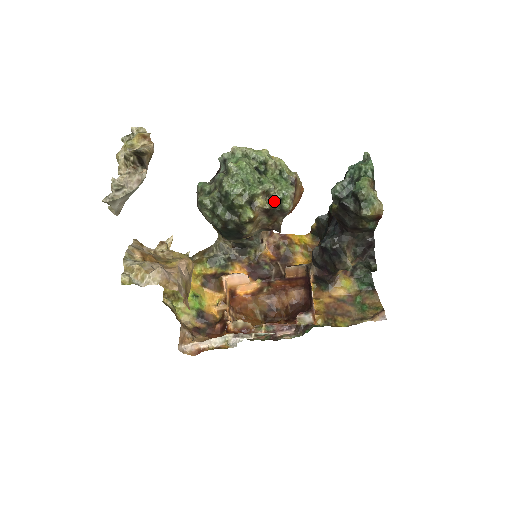
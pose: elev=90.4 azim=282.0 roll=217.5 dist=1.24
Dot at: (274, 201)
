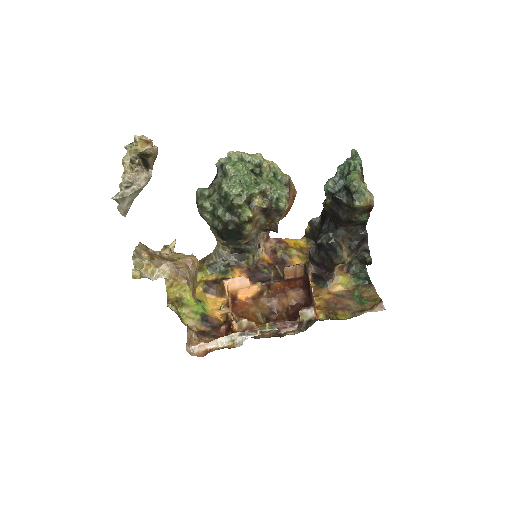
Dot at: (270, 201)
